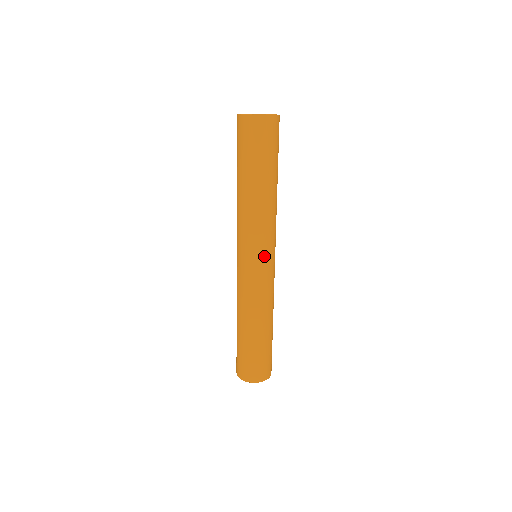
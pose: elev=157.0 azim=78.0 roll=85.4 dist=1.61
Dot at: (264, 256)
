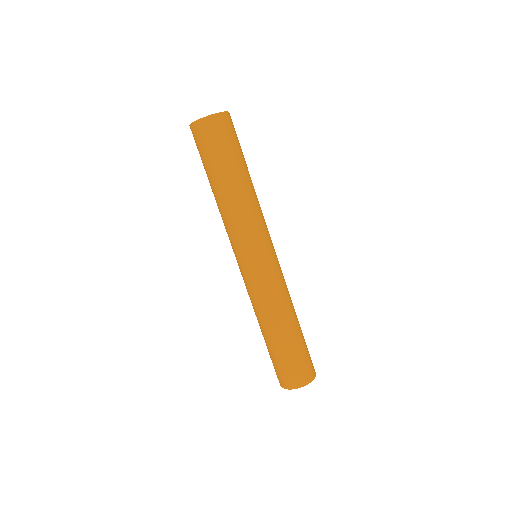
Dot at: (271, 246)
